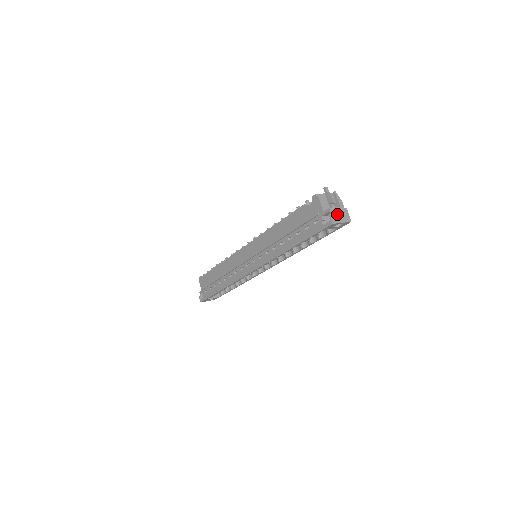
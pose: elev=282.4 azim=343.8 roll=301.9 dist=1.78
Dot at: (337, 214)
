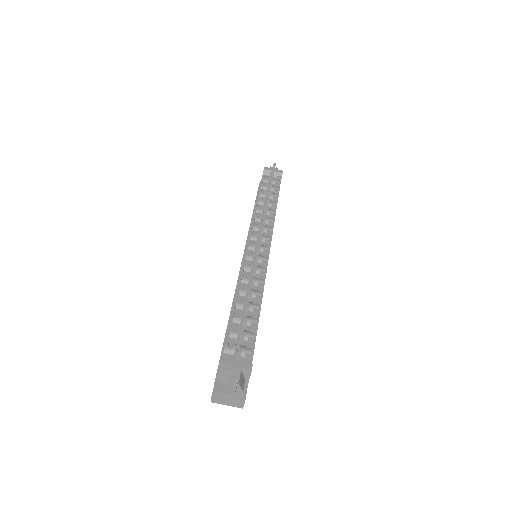
Dot at: (224, 398)
